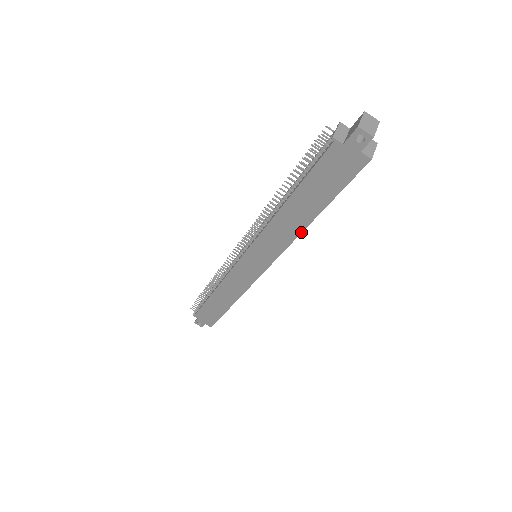
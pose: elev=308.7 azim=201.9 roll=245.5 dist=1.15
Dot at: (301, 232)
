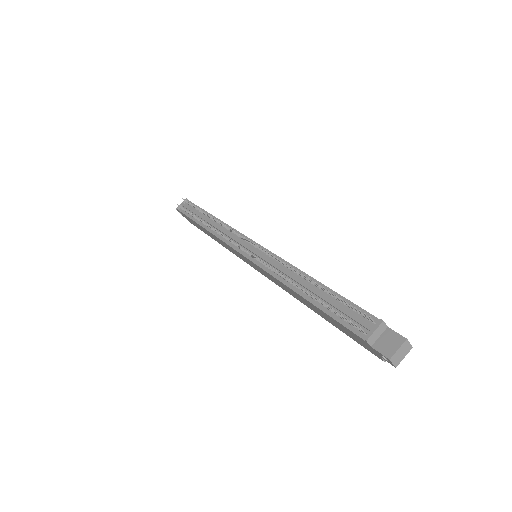
Dot at: (302, 302)
